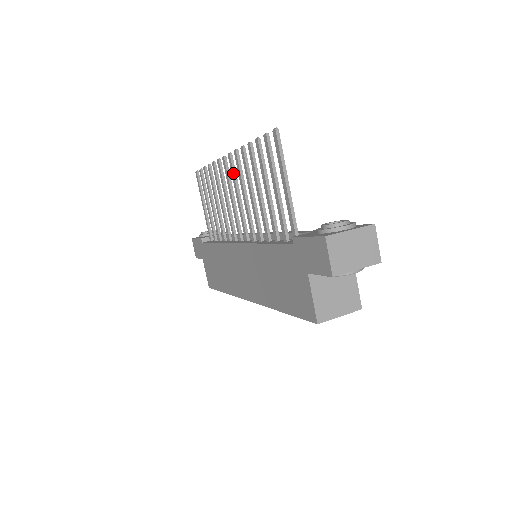
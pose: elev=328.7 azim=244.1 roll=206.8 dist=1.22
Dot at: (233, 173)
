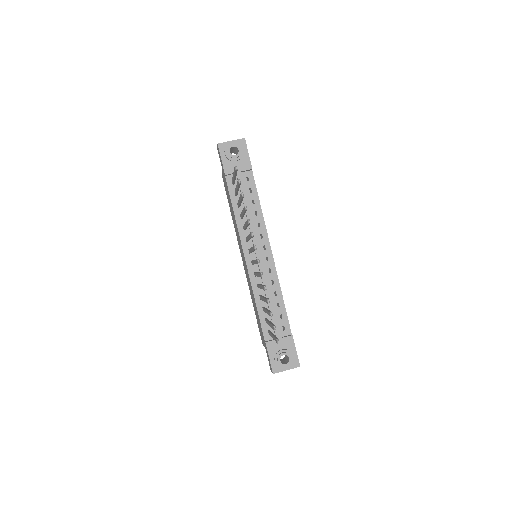
Dot at: (256, 263)
